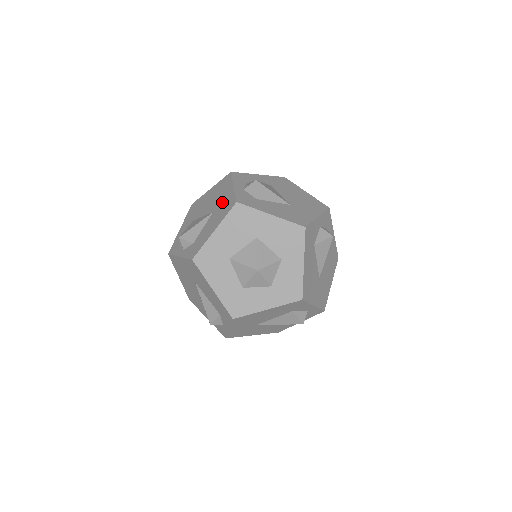
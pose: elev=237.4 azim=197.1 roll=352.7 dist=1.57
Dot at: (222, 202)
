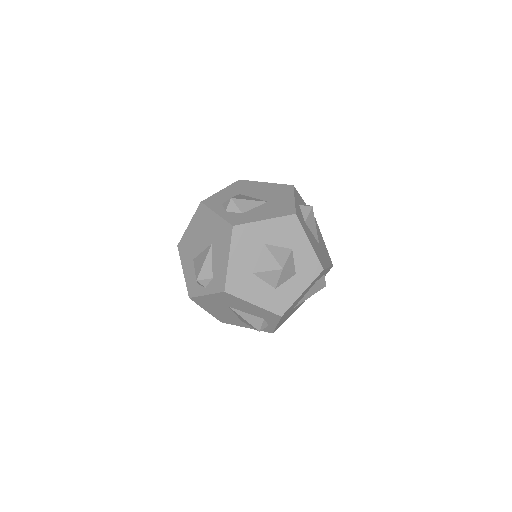
Dot at: (215, 232)
